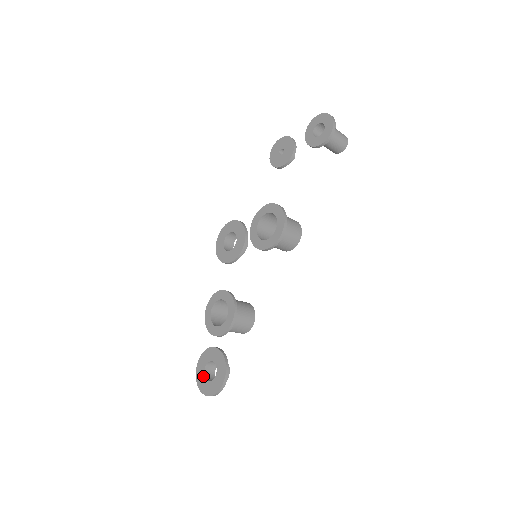
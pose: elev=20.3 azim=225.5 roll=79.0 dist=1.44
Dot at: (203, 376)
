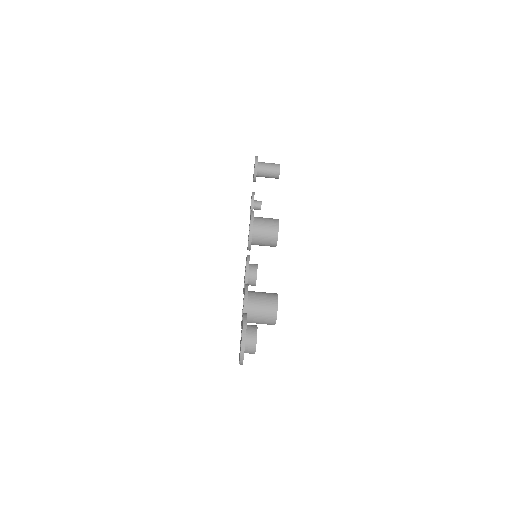
Dot at: occluded
